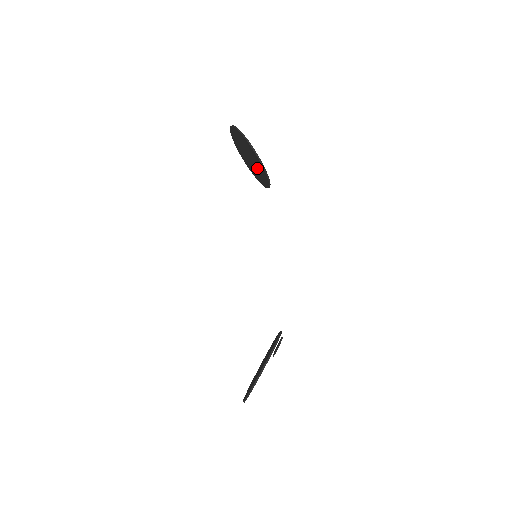
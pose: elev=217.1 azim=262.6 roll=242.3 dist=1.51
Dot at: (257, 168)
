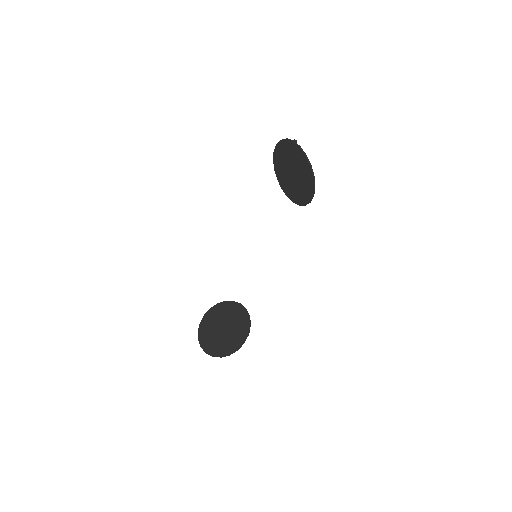
Dot at: (294, 186)
